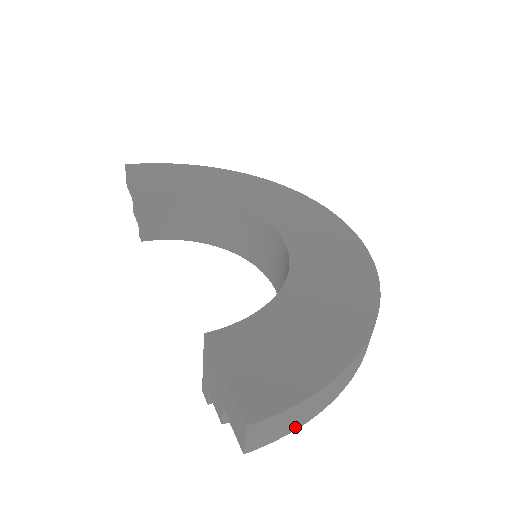
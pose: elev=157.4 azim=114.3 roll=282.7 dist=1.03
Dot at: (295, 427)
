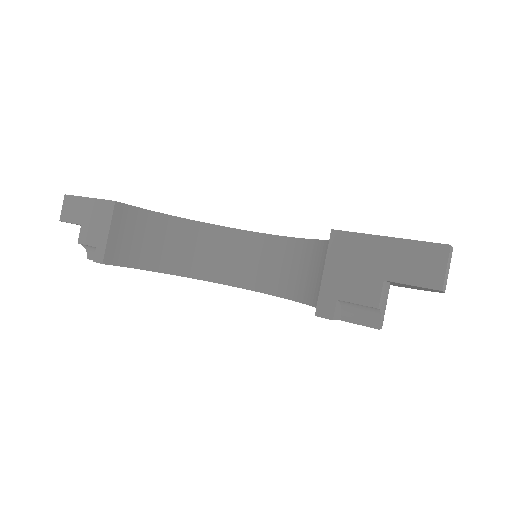
Dot at: occluded
